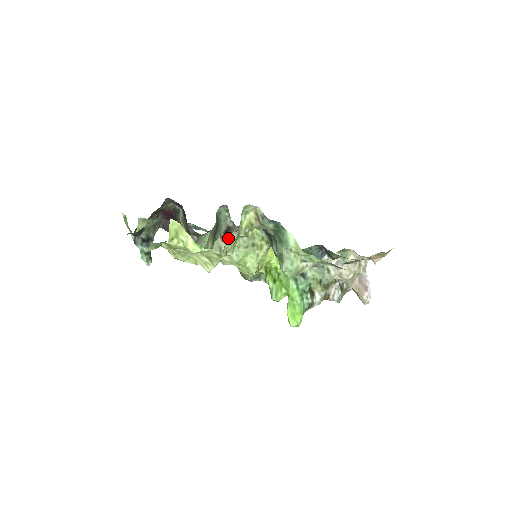
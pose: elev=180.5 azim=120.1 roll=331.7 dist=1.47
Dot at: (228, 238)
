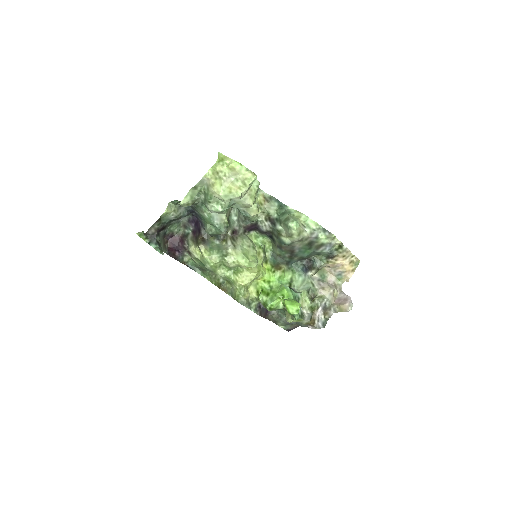
Dot at: occluded
